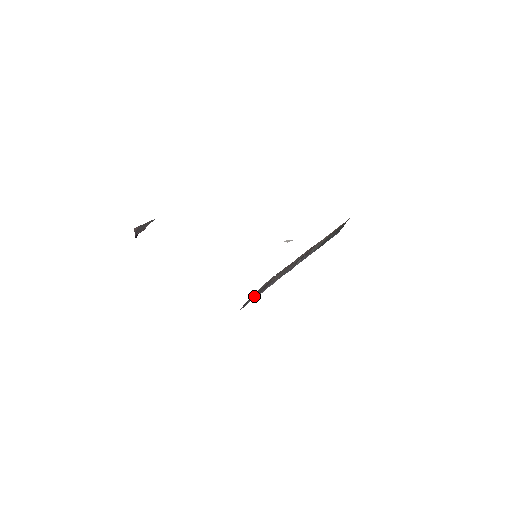
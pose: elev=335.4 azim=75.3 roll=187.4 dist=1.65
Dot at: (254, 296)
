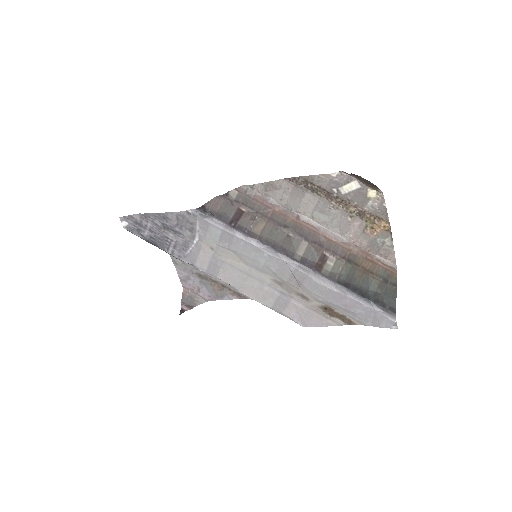
Dot at: (218, 214)
